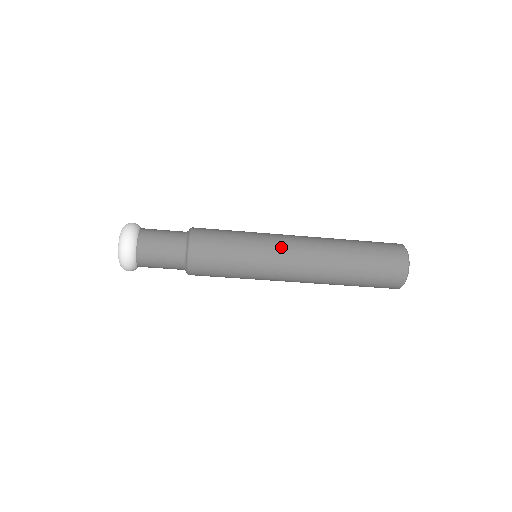
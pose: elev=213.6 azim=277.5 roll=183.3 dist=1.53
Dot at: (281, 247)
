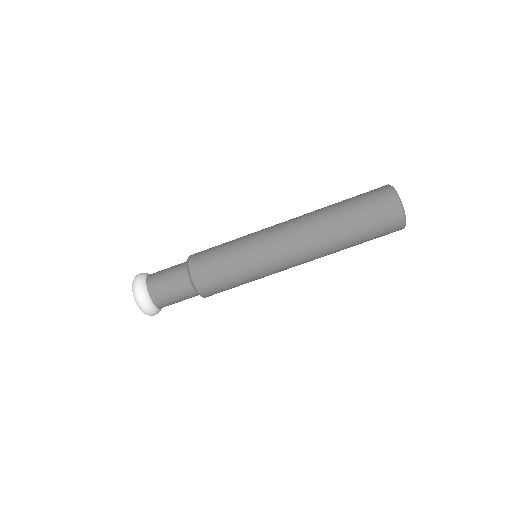
Dot at: (269, 233)
